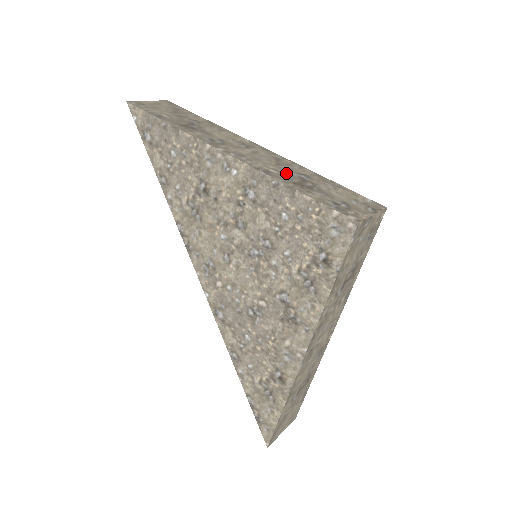
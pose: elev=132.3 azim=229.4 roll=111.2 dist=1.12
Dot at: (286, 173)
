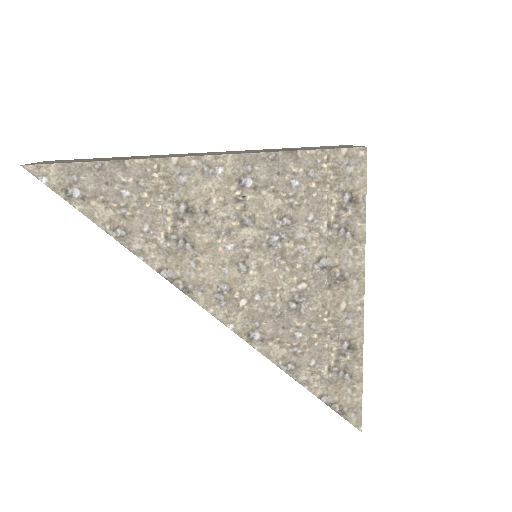
Dot at: (263, 151)
